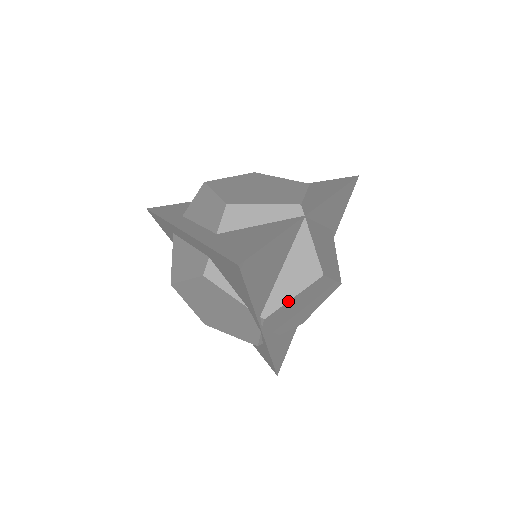
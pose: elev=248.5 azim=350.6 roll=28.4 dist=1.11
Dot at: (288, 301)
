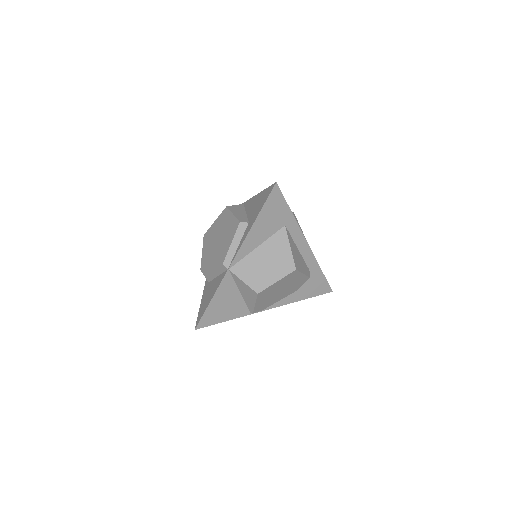
Dot at: (254, 306)
